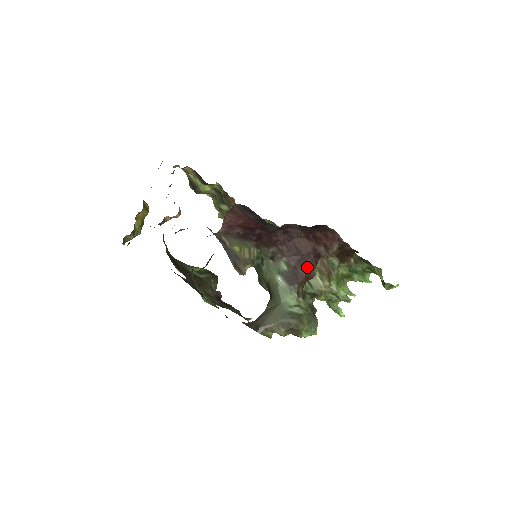
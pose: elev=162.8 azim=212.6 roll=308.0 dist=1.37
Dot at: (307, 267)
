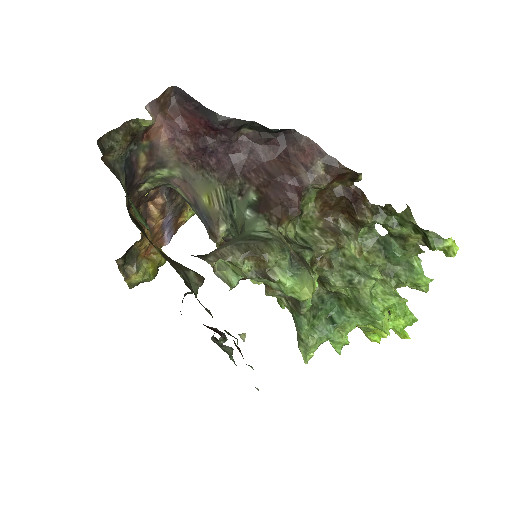
Dot at: (284, 194)
